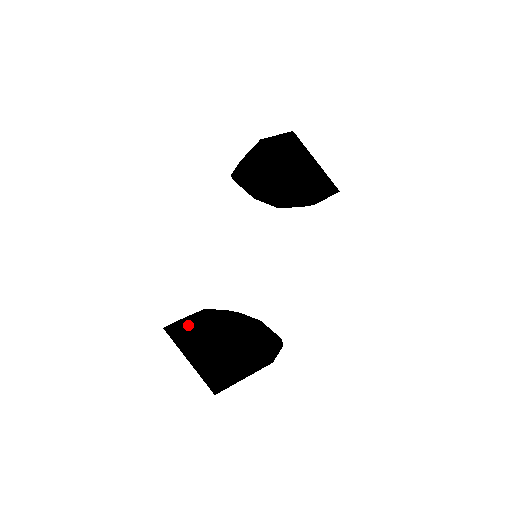
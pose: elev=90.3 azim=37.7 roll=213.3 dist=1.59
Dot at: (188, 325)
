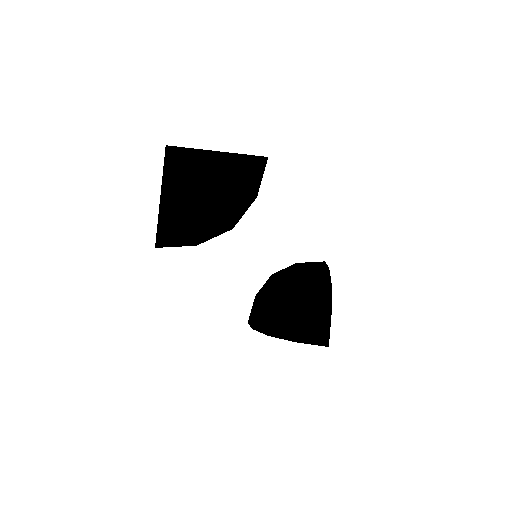
Dot at: occluded
